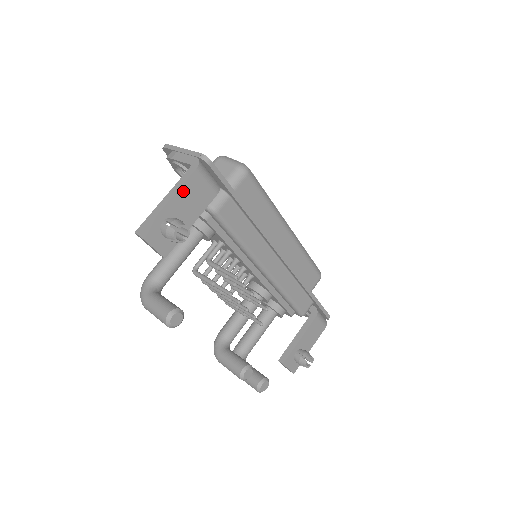
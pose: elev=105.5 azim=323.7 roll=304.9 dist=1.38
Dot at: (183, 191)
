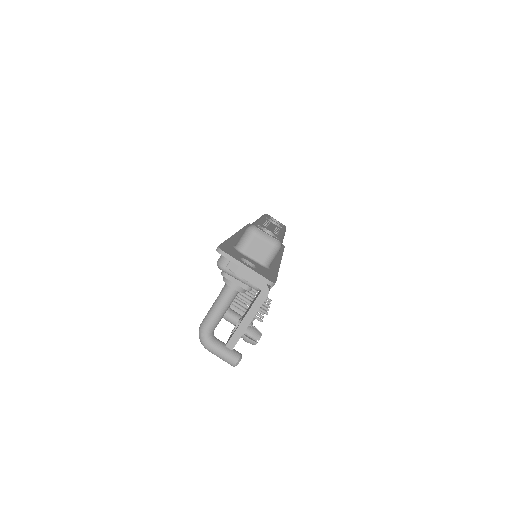
Dot at: (257, 311)
